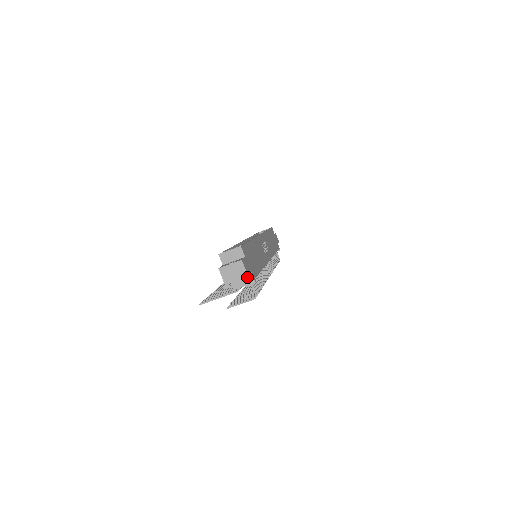
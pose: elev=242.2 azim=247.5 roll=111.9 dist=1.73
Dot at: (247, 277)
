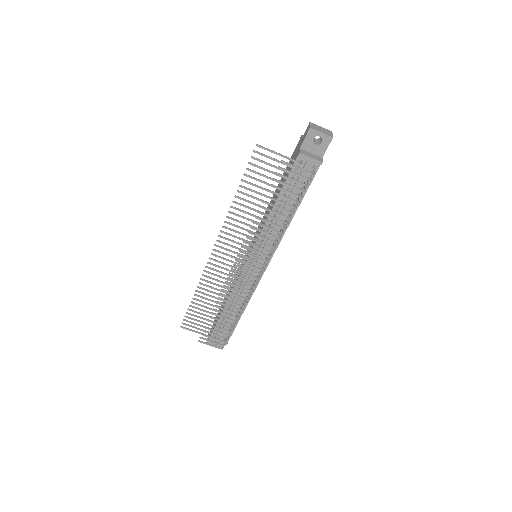
Dot at: (317, 157)
